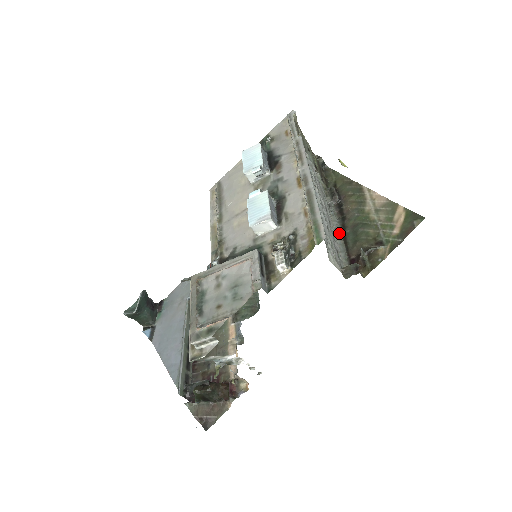
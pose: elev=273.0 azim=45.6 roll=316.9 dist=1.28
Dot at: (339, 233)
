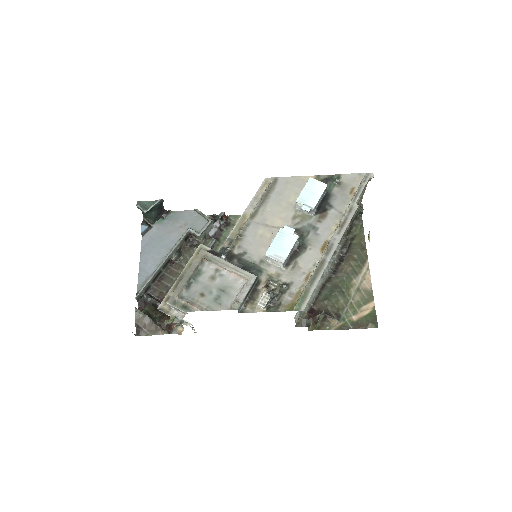
Dot at: (322, 281)
